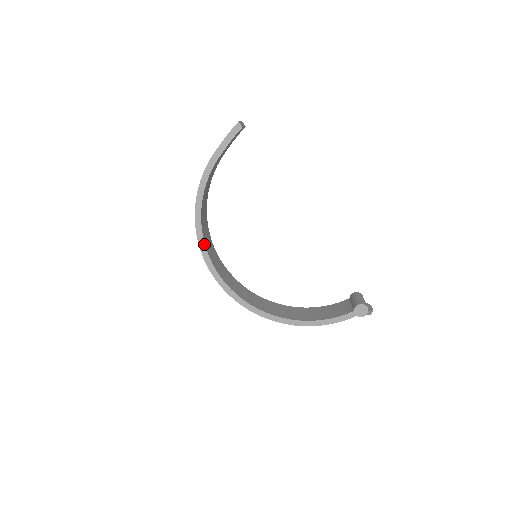
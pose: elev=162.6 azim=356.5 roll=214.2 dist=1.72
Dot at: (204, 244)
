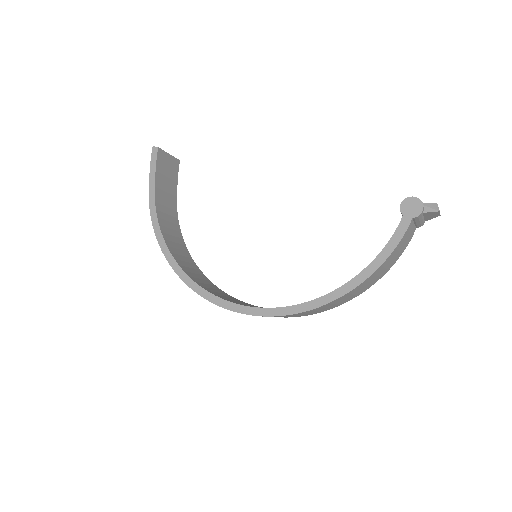
Dot at: (188, 277)
